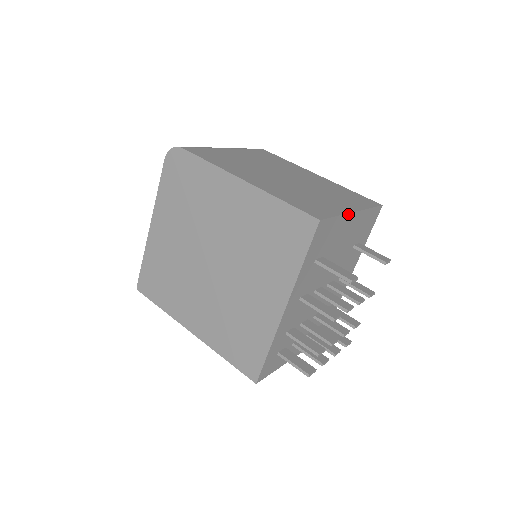
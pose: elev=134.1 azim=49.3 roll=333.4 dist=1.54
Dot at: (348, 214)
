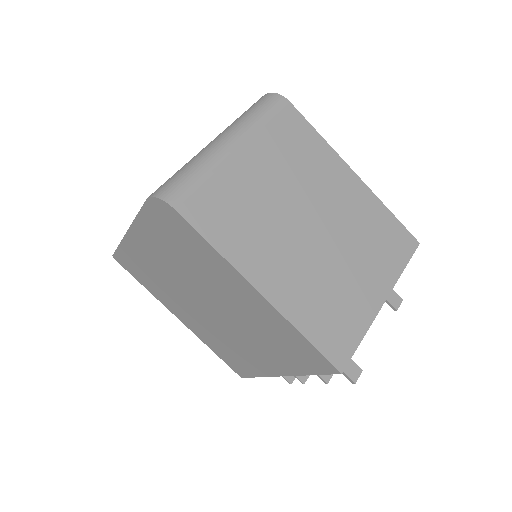
Dot at: (375, 316)
